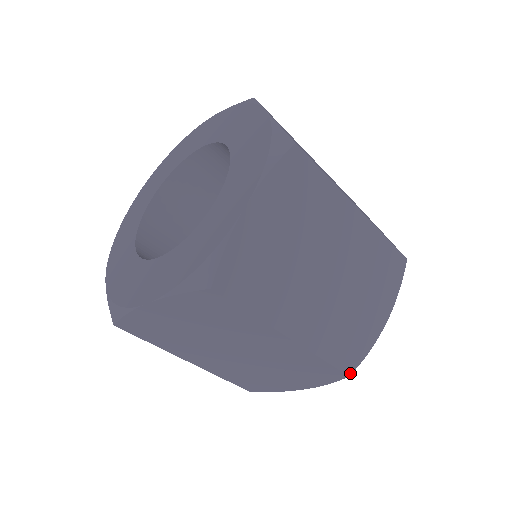
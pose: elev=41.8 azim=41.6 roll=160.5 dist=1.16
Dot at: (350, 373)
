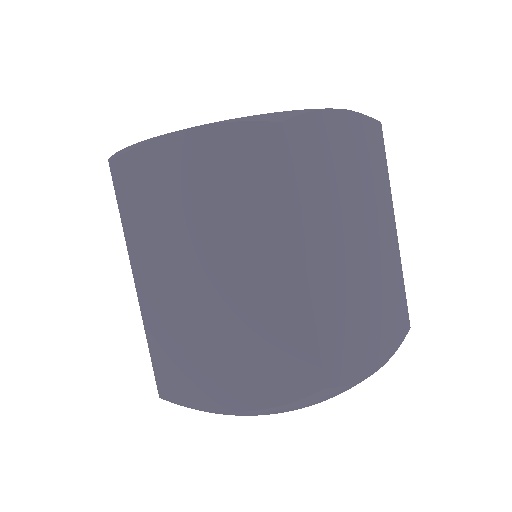
Dot at: (328, 385)
